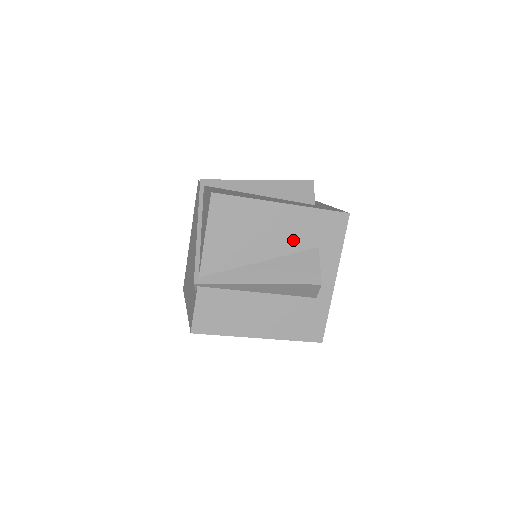
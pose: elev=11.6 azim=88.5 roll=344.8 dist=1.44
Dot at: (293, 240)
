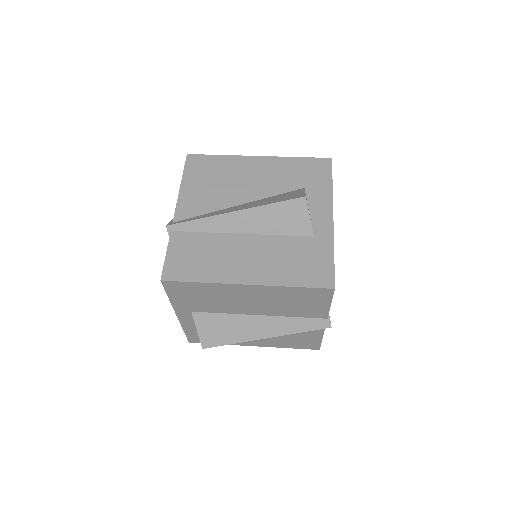
Dot at: (274, 184)
